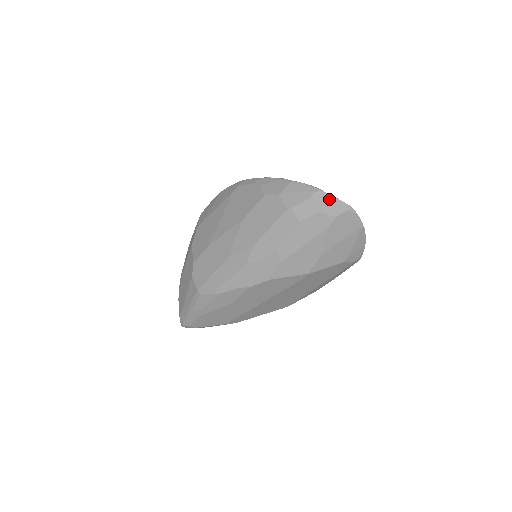
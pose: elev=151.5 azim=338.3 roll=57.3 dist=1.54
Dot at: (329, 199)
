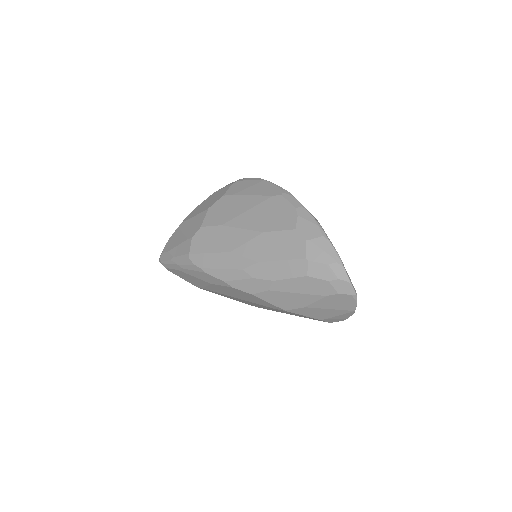
Dot at: (344, 277)
